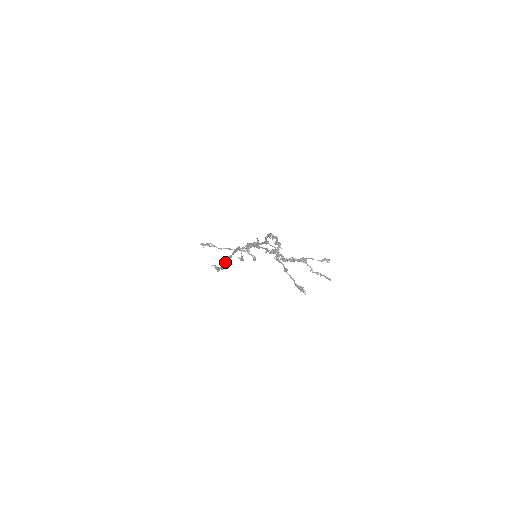
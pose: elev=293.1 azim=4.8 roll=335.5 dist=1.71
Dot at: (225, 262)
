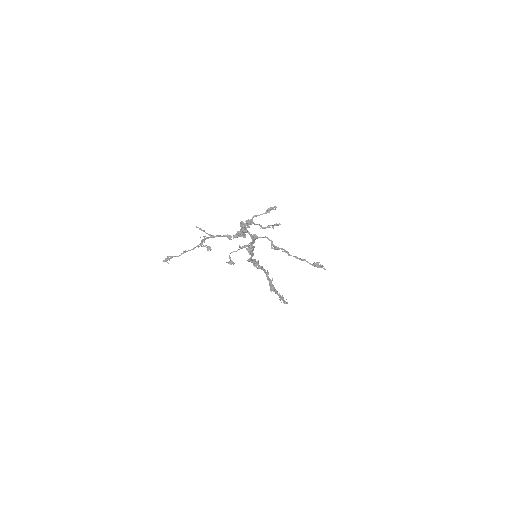
Dot at: (272, 287)
